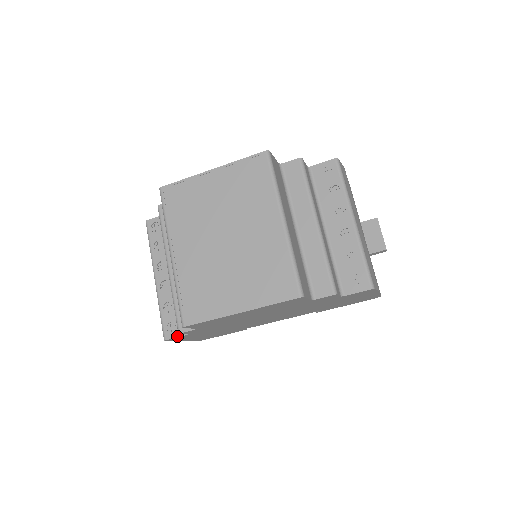
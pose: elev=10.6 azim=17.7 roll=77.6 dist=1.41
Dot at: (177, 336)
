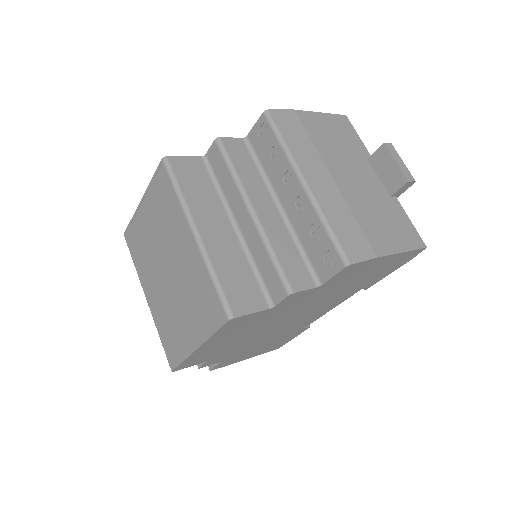
Dot at: (215, 365)
